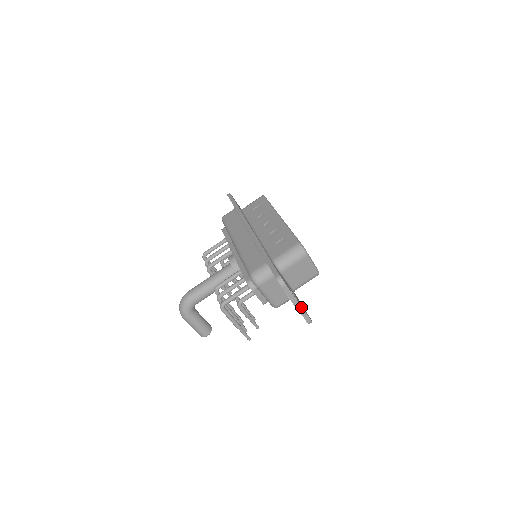
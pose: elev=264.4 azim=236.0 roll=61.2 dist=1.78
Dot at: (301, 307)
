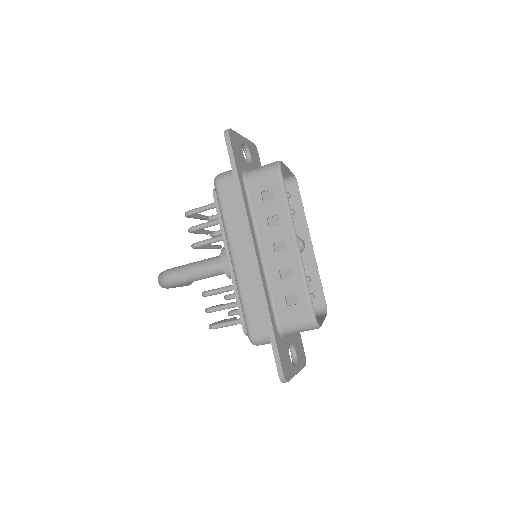
Dot at: (298, 372)
